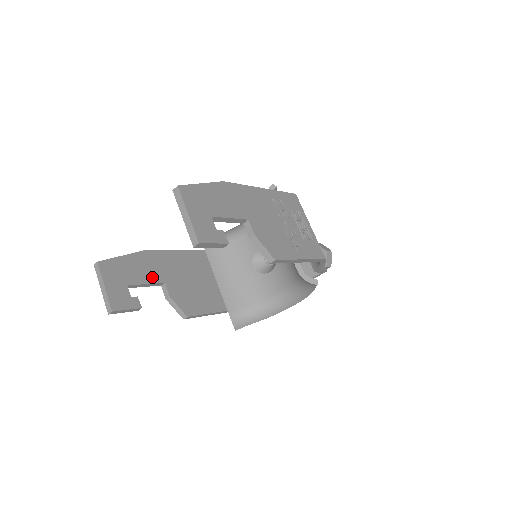
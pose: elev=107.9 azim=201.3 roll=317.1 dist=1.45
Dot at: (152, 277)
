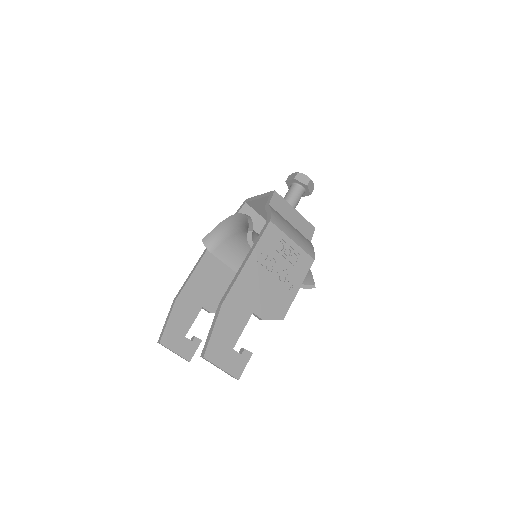
Dot at: (193, 313)
